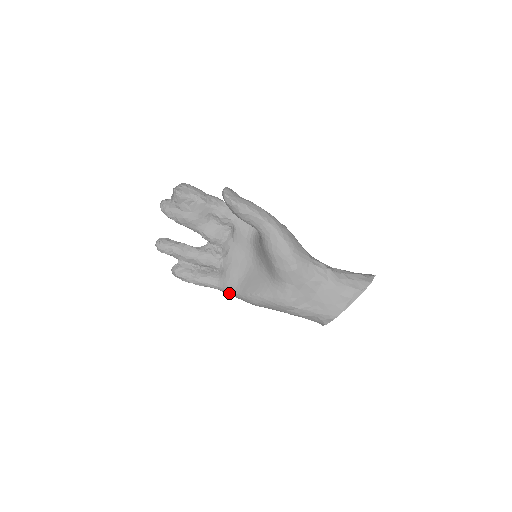
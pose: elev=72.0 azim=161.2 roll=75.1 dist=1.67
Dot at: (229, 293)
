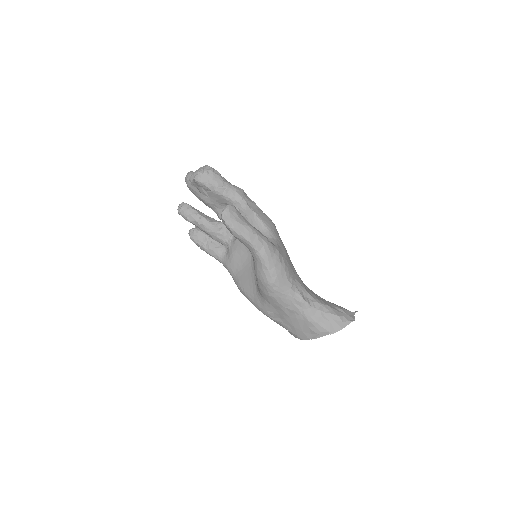
Dot at: (229, 272)
